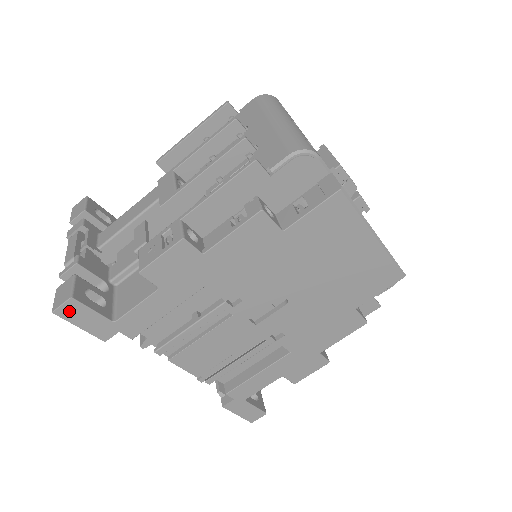
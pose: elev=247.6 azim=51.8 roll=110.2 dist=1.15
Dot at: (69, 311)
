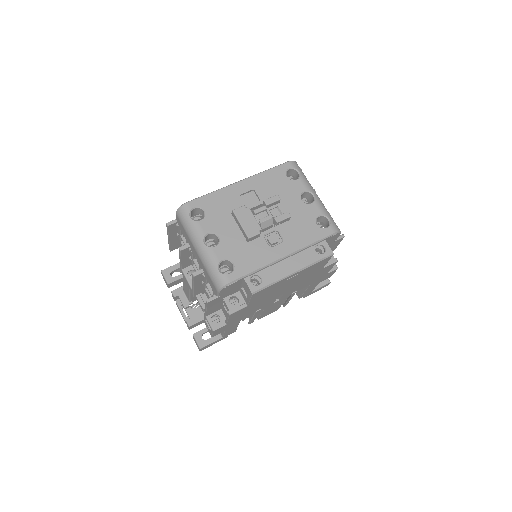
Dot at: (204, 348)
